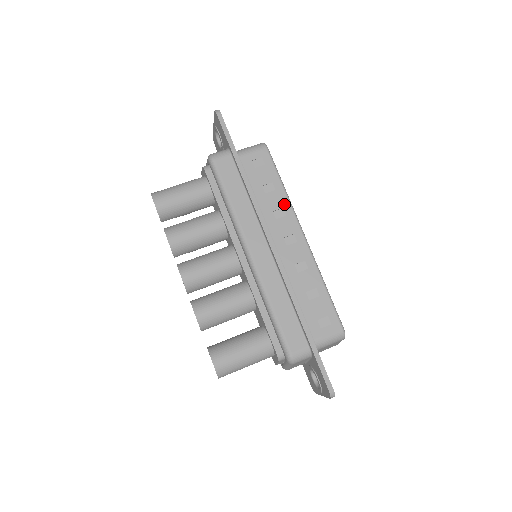
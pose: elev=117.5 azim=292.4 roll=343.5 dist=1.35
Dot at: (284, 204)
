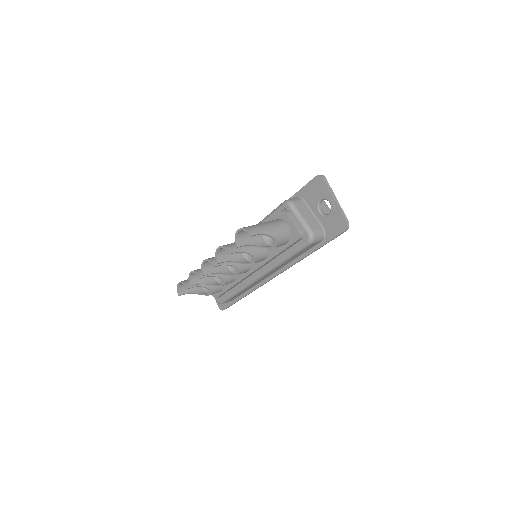
Dot at: occluded
